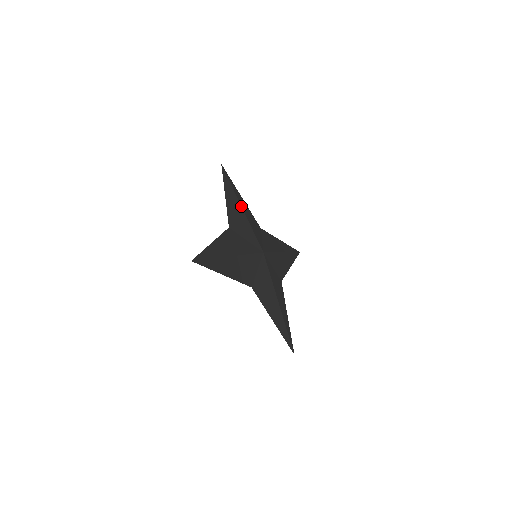
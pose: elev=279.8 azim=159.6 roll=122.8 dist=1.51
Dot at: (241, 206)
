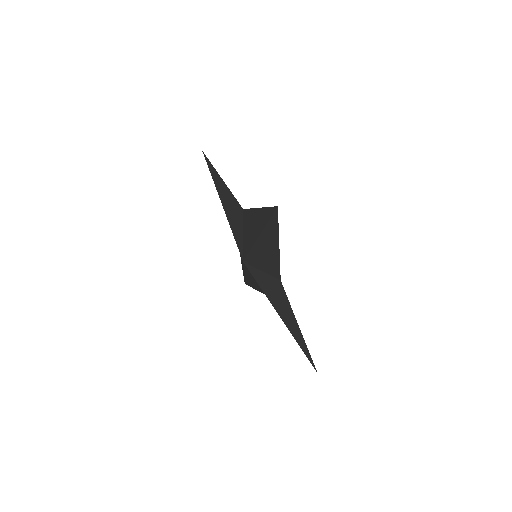
Dot at: occluded
